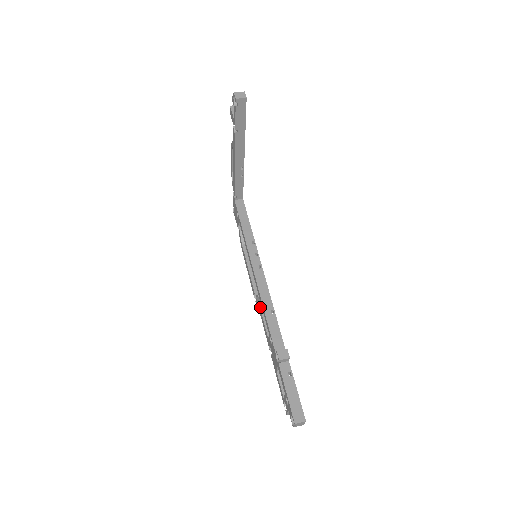
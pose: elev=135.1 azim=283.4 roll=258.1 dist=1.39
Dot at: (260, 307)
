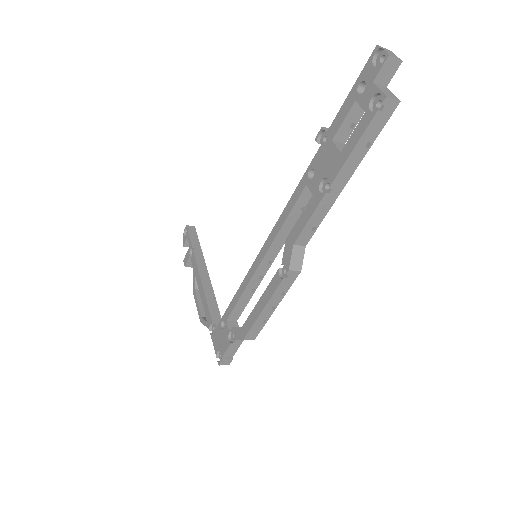
Dot at: (288, 236)
